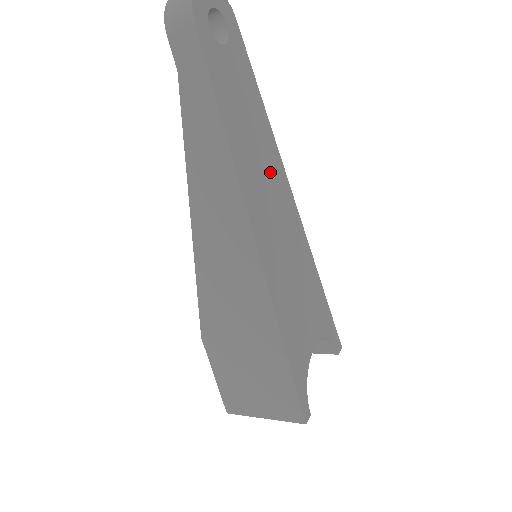
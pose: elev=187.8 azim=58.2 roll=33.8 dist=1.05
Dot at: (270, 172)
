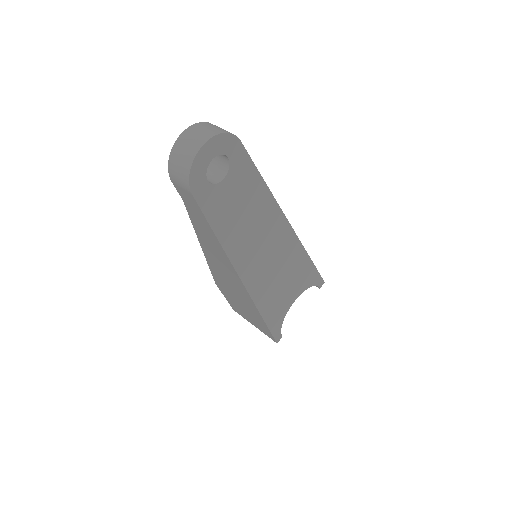
Dot at: (266, 230)
